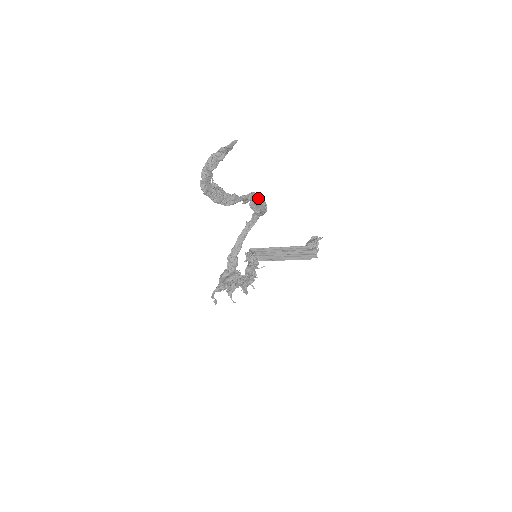
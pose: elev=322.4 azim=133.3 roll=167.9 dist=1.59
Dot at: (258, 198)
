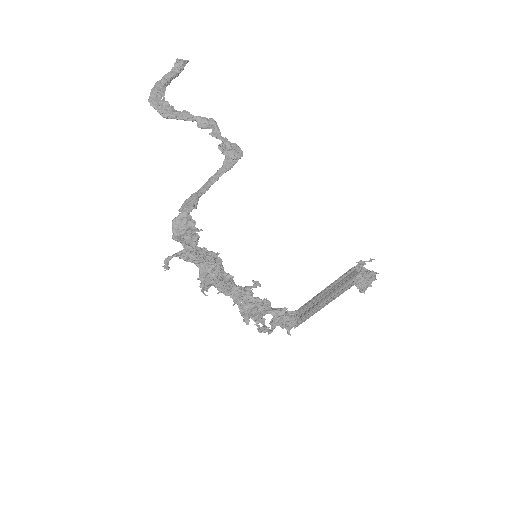
Dot at: occluded
